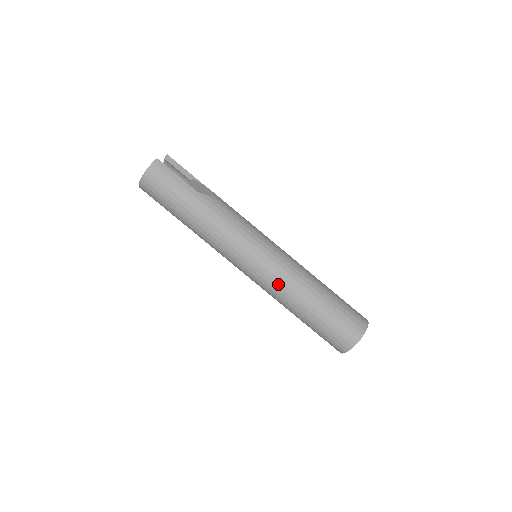
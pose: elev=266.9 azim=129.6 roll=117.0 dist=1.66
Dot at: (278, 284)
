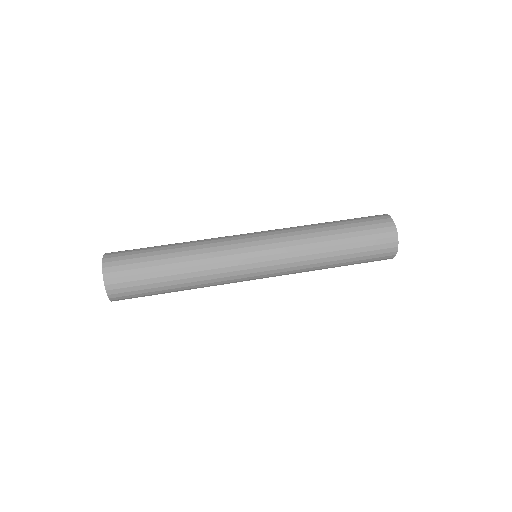
Dot at: (288, 228)
